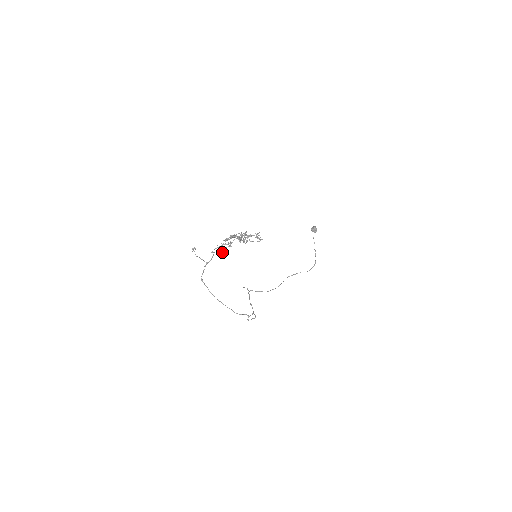
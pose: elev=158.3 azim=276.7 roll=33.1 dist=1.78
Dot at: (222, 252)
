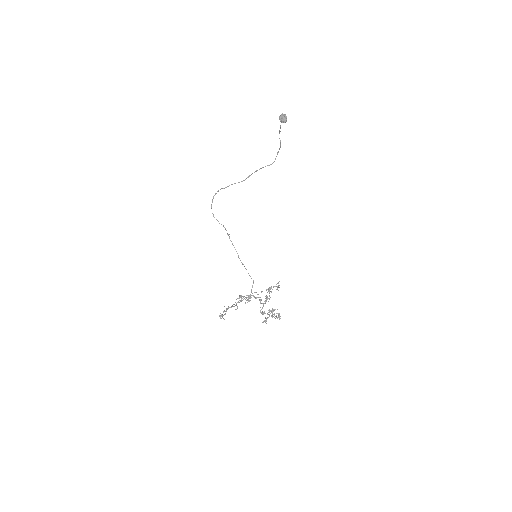
Dot at: occluded
